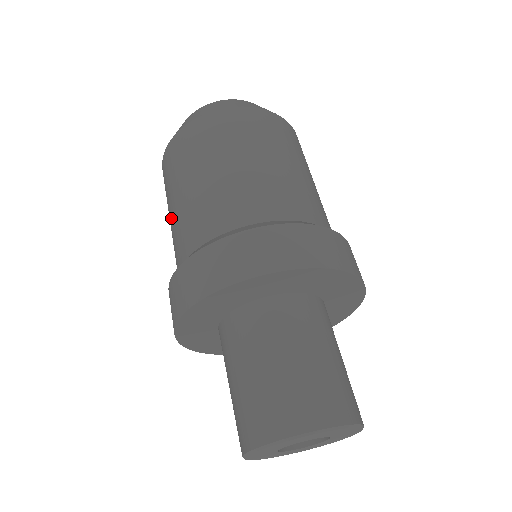
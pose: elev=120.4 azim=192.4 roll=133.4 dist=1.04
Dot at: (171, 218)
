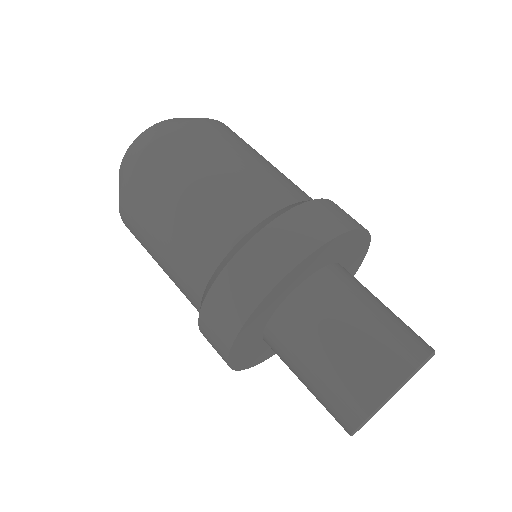
Dot at: (163, 249)
